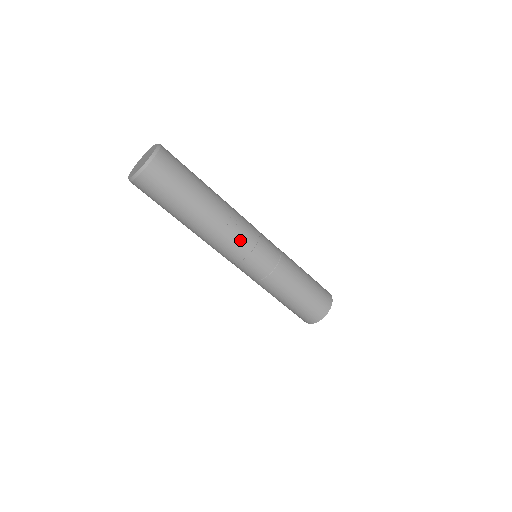
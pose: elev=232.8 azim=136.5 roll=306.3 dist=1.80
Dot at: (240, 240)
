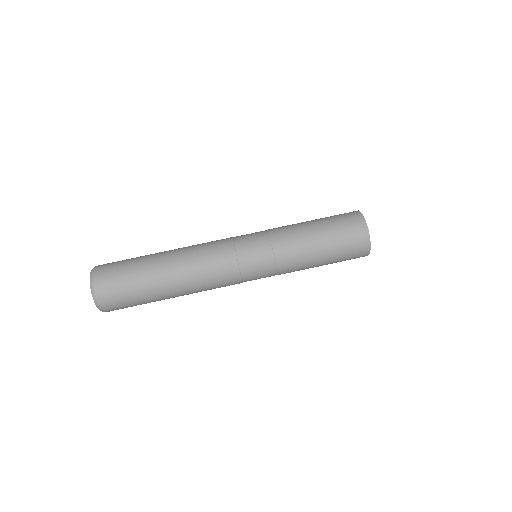
Dot at: occluded
